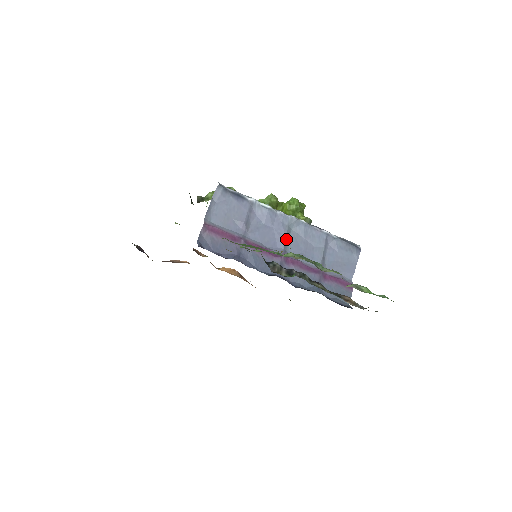
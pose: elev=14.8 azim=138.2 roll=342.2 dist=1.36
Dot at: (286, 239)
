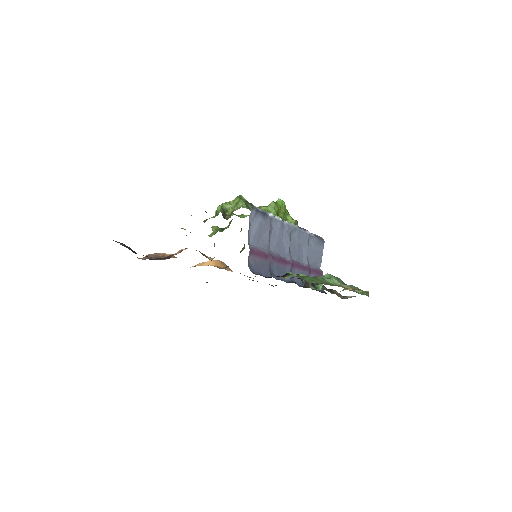
Dot at: (290, 245)
